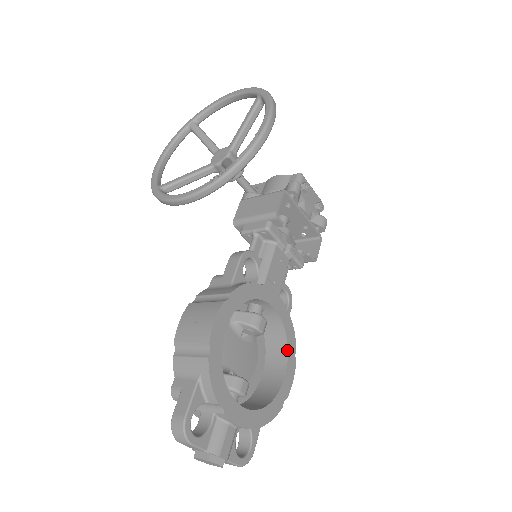
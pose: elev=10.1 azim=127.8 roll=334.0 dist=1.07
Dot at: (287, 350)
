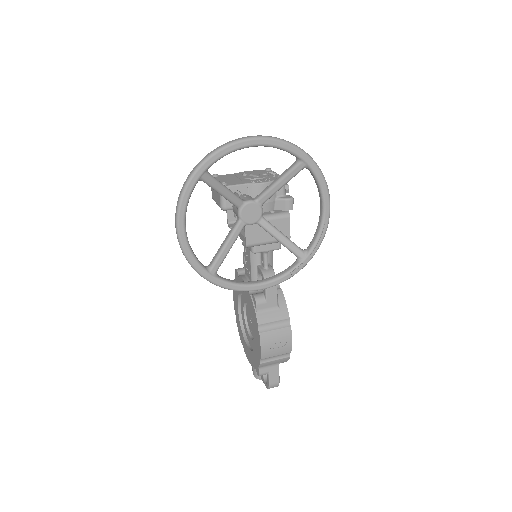
Dot at: occluded
